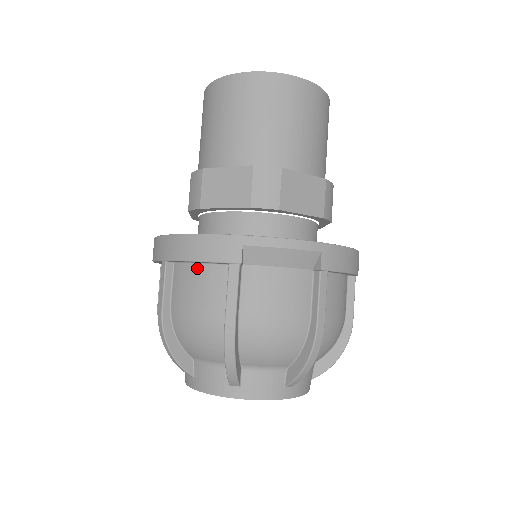
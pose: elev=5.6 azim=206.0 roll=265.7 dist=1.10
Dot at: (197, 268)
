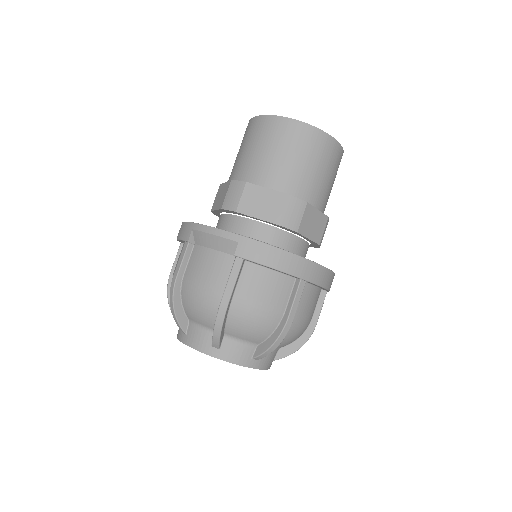
Dot at: (183, 246)
